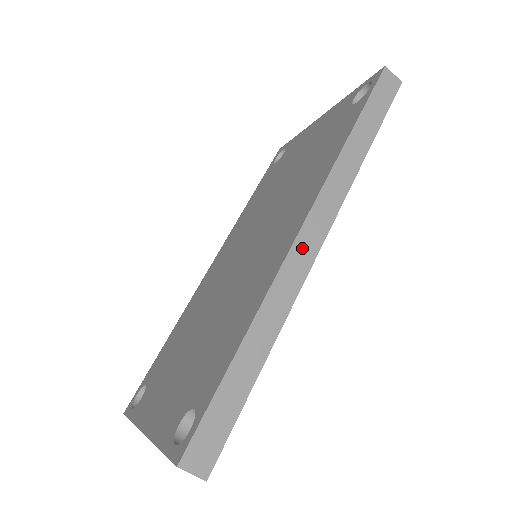
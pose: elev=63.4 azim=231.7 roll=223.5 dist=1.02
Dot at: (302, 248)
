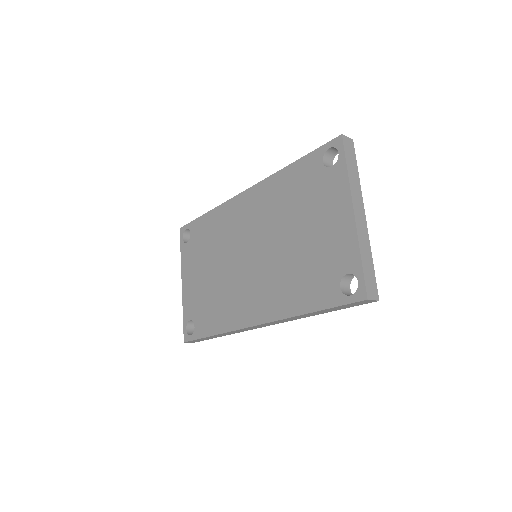
Dot at: (254, 327)
